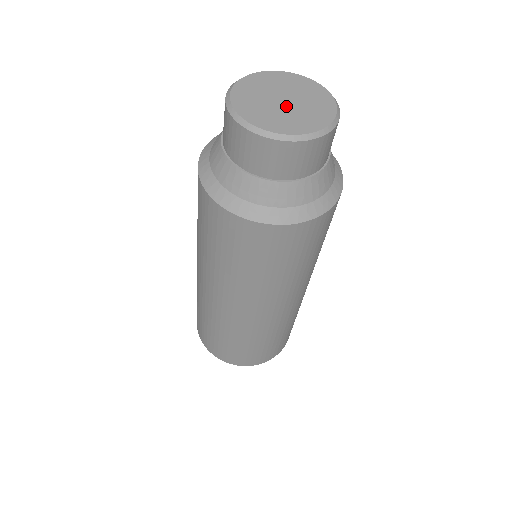
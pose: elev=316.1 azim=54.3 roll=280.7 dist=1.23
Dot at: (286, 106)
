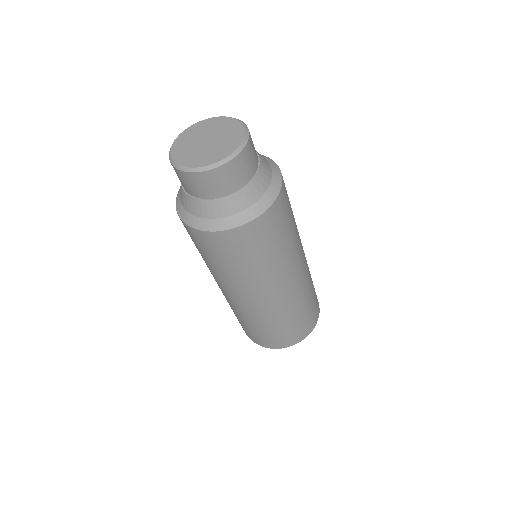
Dot at: (206, 145)
